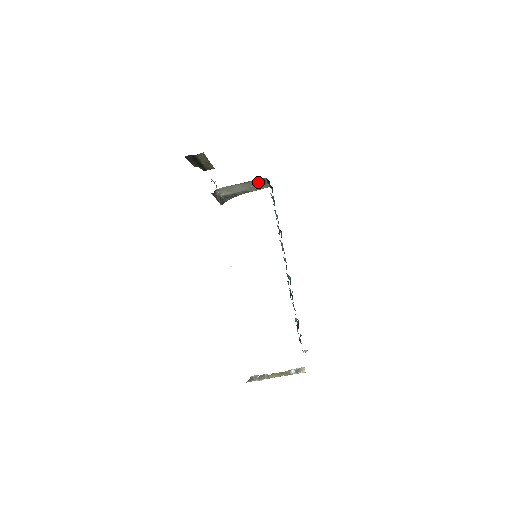
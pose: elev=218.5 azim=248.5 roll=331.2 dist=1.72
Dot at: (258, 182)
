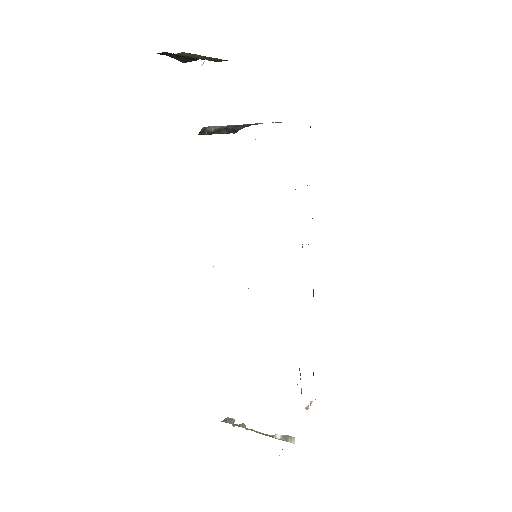
Dot at: occluded
